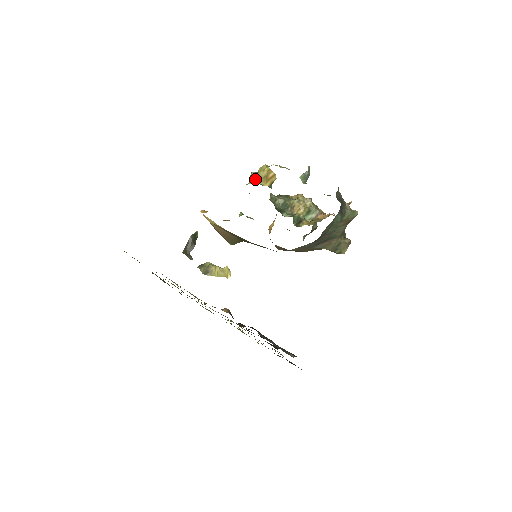
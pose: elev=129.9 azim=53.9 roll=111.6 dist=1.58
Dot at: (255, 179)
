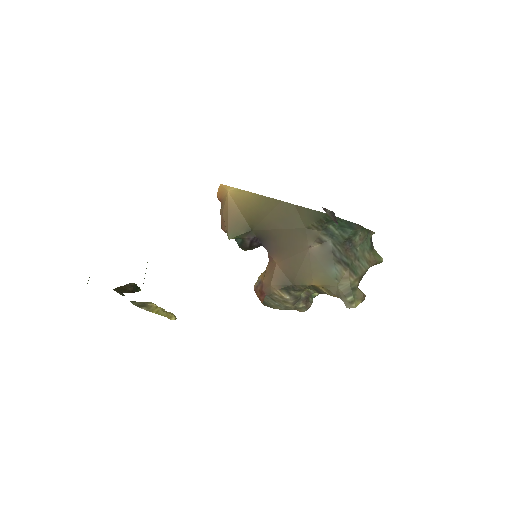
Dot at: occluded
